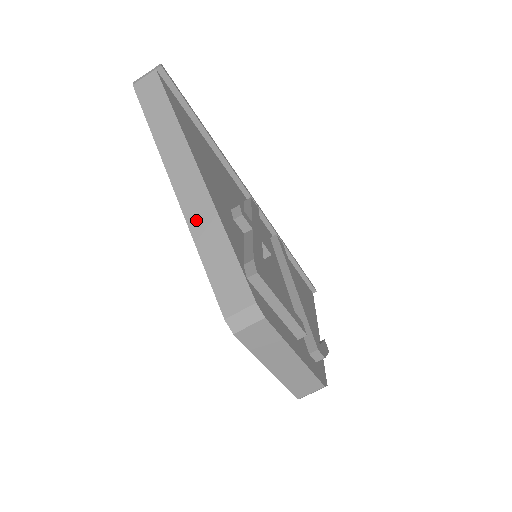
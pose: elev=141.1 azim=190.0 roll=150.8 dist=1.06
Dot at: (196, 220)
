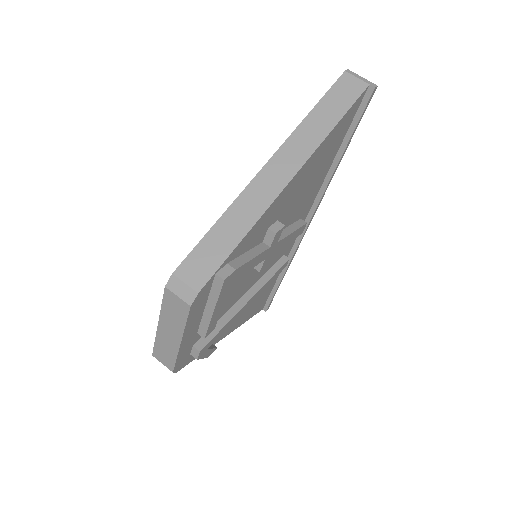
Dot at: (245, 202)
